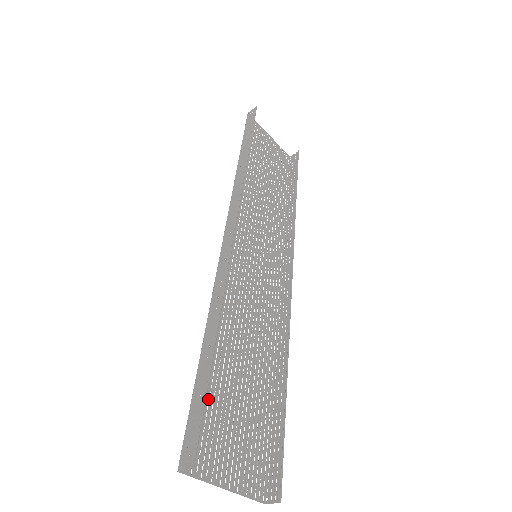
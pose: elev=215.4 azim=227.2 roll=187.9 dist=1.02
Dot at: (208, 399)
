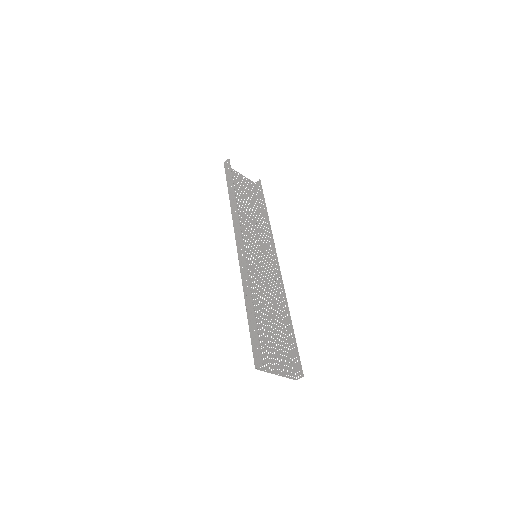
Dot at: occluded
